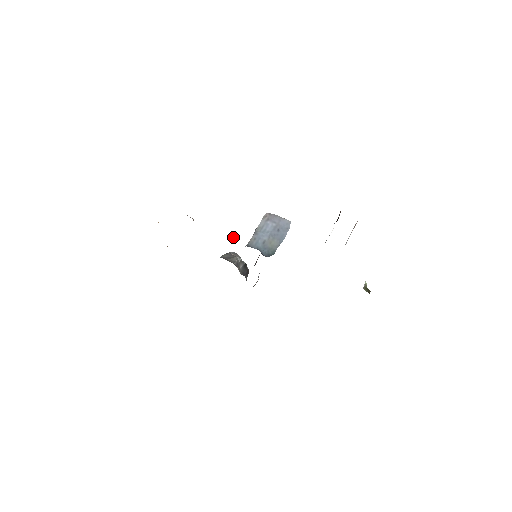
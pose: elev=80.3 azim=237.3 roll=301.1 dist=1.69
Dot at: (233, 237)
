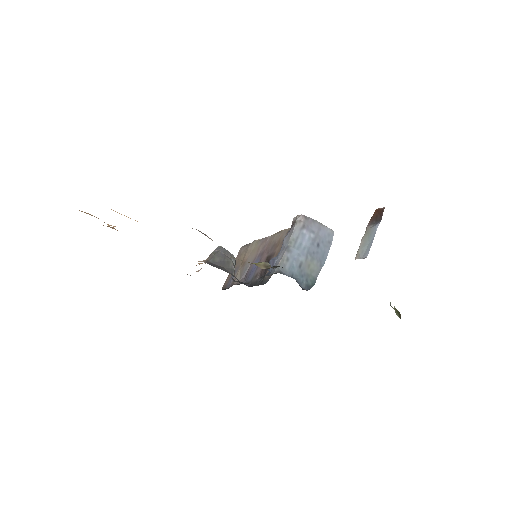
Dot at: (264, 263)
